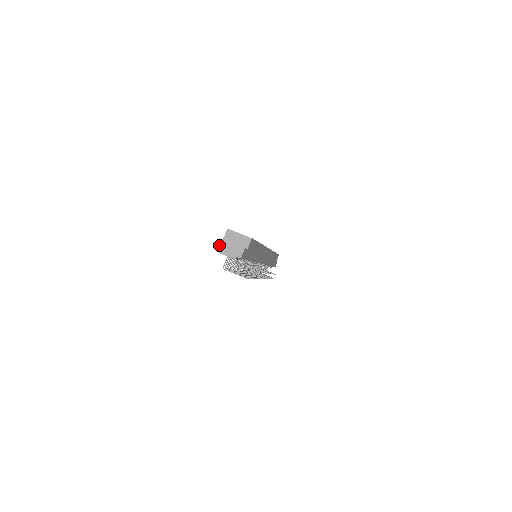
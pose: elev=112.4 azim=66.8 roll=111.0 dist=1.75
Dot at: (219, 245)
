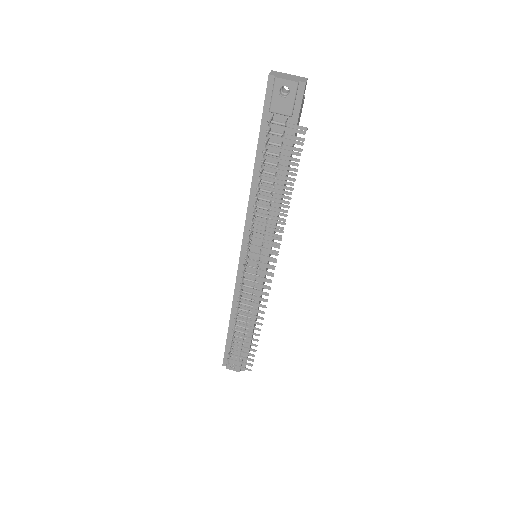
Dot at: (273, 73)
